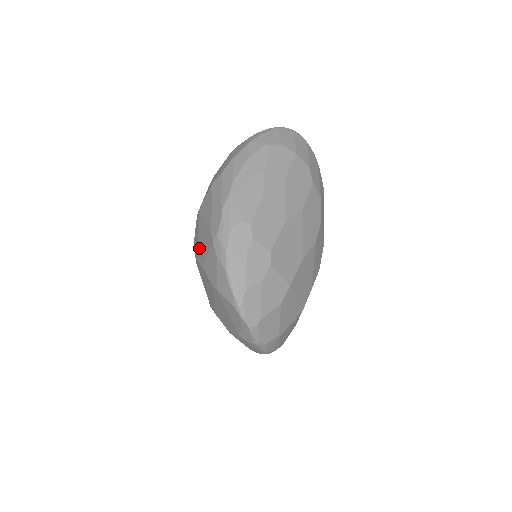
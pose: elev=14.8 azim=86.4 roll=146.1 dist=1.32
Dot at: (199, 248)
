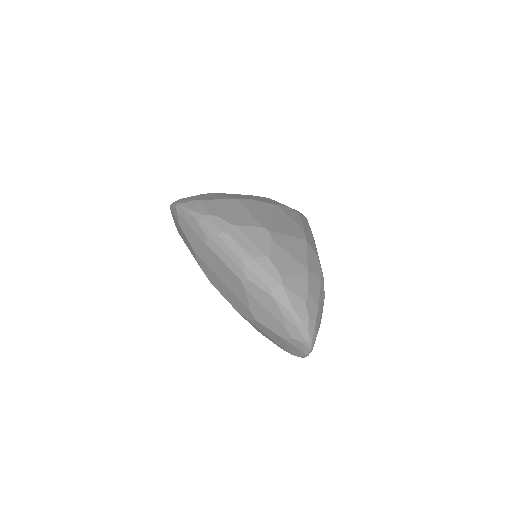
Dot at: occluded
